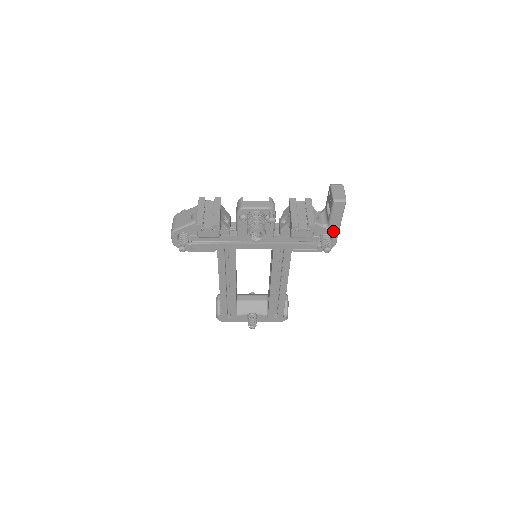
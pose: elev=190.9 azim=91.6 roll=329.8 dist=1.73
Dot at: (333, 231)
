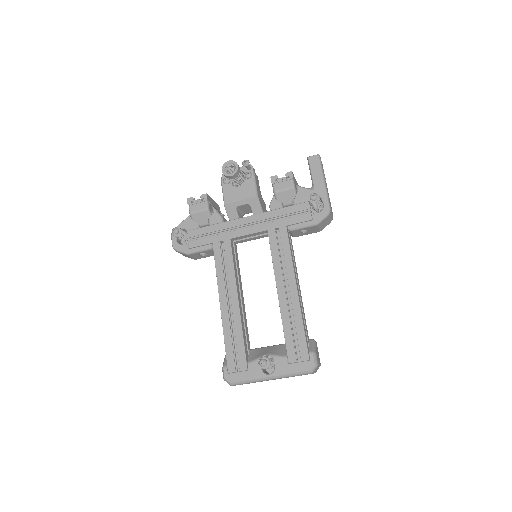
Dot at: (320, 191)
